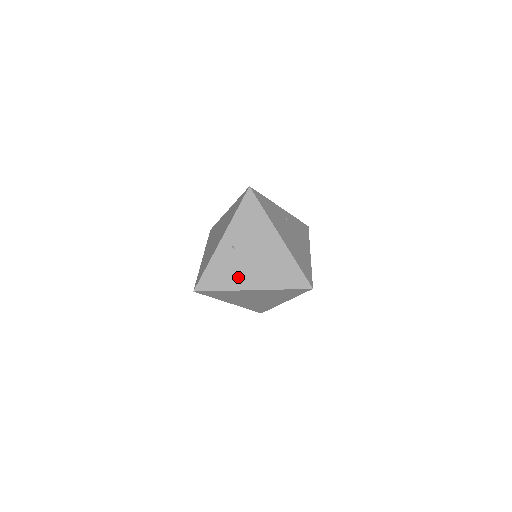
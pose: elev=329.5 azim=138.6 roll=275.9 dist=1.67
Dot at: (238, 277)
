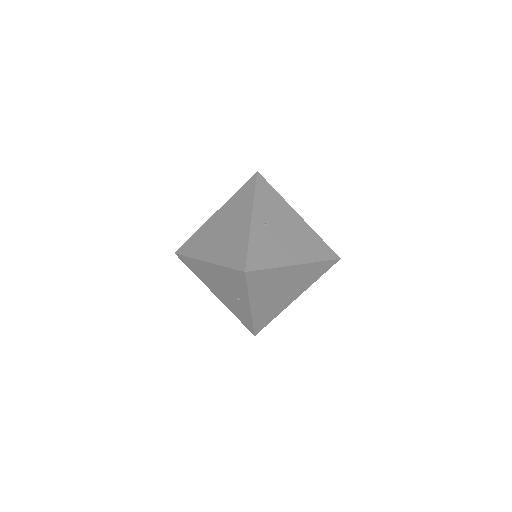
Dot at: (280, 253)
